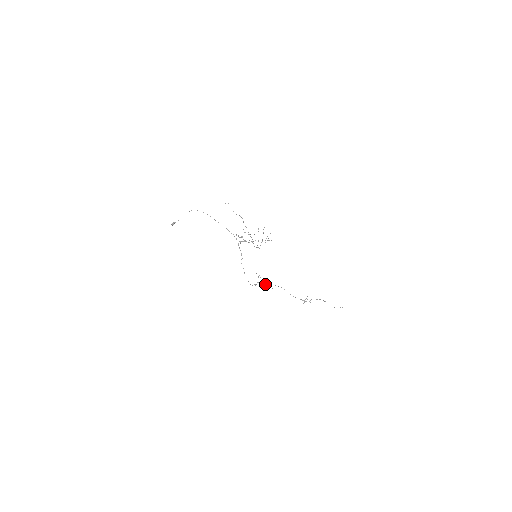
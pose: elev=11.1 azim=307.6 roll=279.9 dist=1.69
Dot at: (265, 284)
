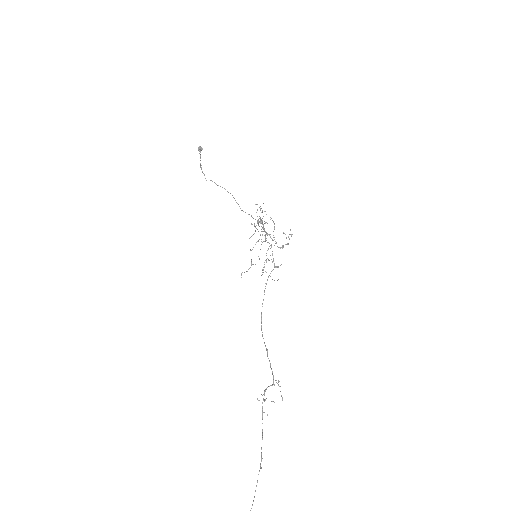
Dot at: (274, 264)
